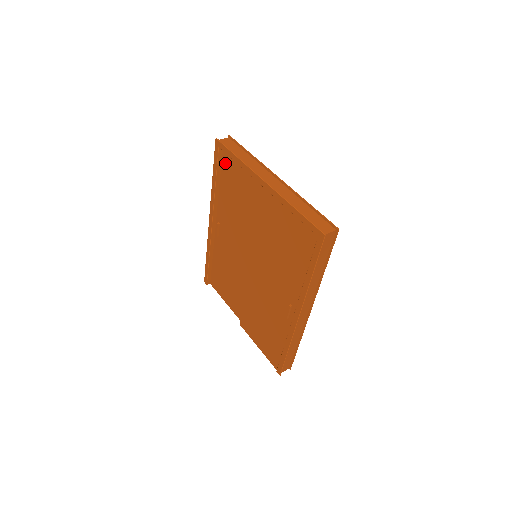
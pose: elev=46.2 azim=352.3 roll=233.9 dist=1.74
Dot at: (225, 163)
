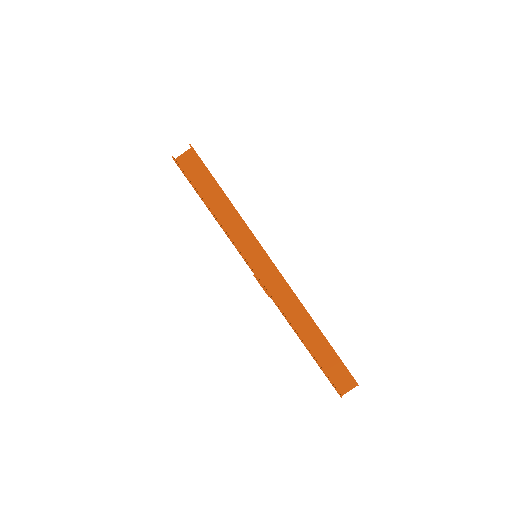
Dot at: occluded
